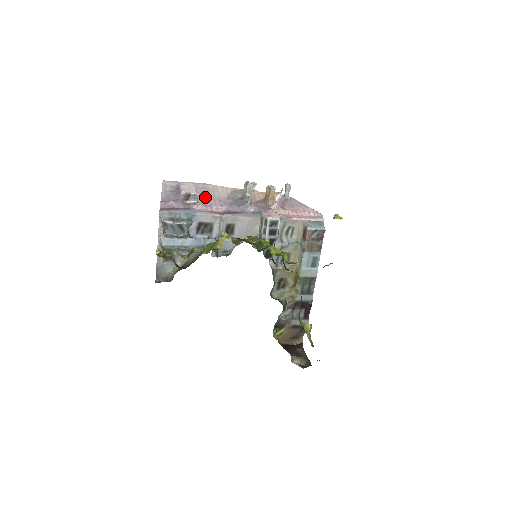
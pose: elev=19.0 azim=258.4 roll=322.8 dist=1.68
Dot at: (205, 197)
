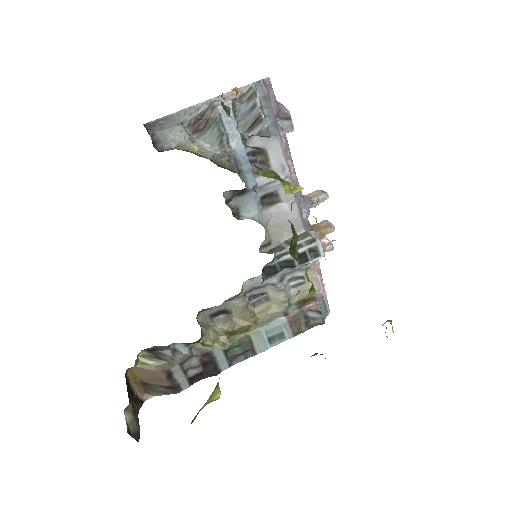
Dot at: (285, 145)
